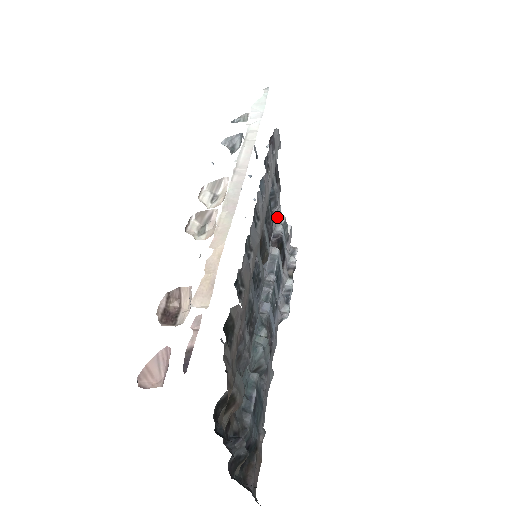
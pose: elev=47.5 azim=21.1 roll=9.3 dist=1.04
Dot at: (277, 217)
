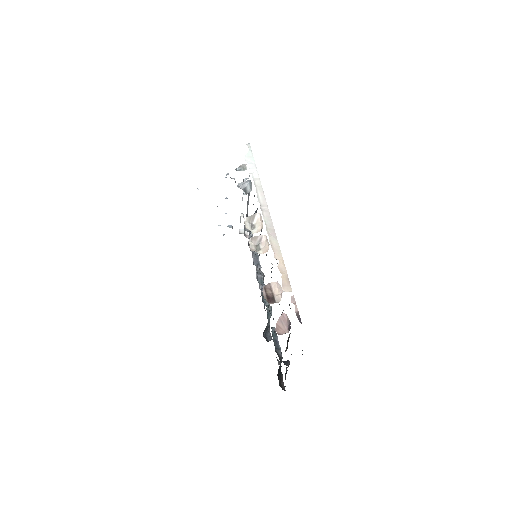
Dot at: occluded
